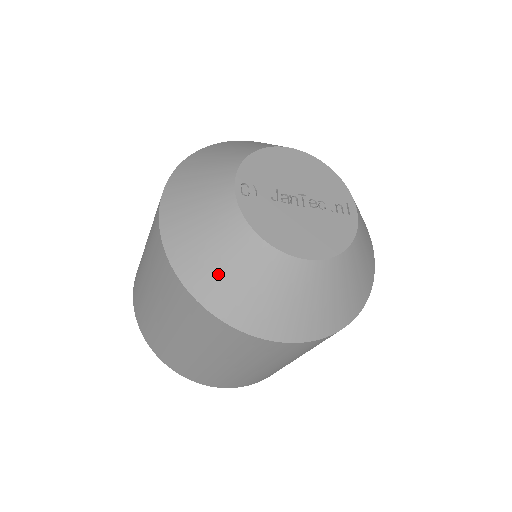
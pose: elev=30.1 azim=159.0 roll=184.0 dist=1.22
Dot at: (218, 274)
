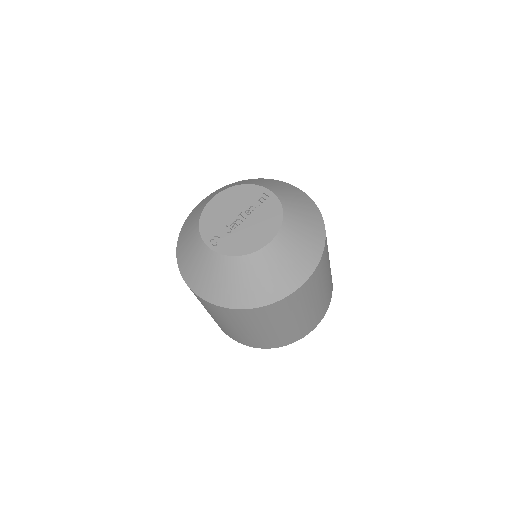
Dot at: (243, 289)
